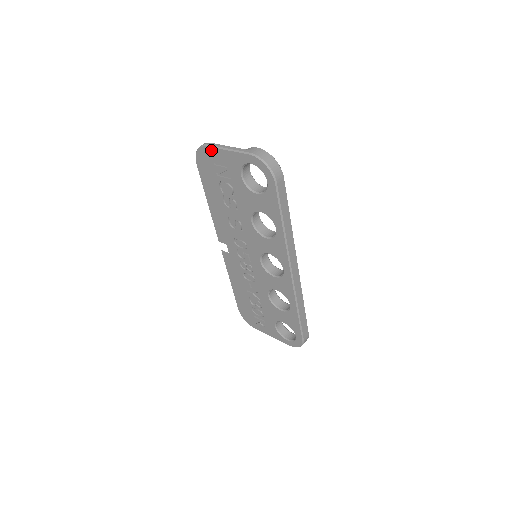
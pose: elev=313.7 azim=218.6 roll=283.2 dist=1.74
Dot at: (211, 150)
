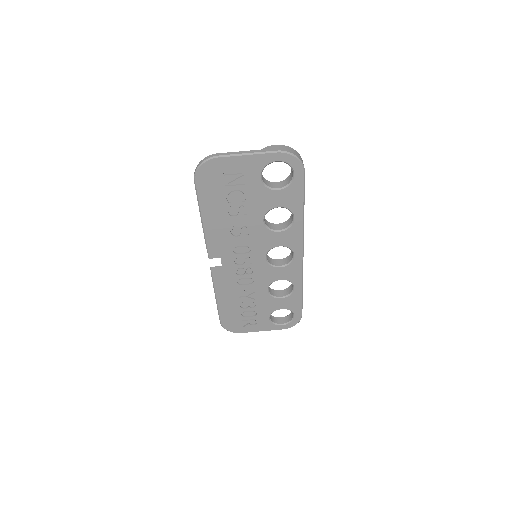
Dot at: (223, 160)
